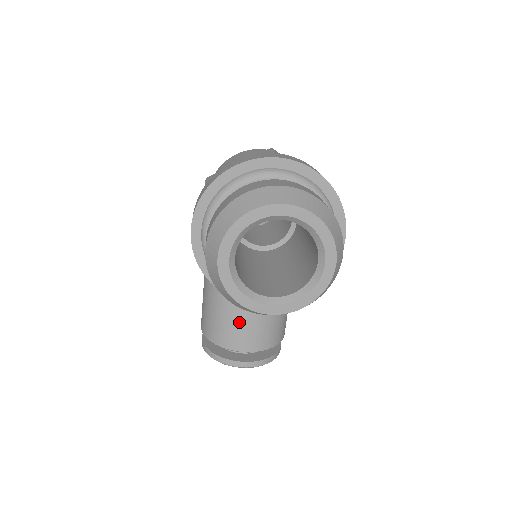
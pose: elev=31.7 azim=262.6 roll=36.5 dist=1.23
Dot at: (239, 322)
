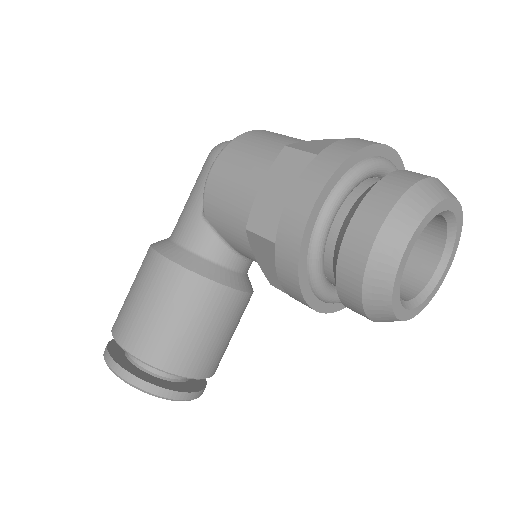
Dot at: (208, 338)
